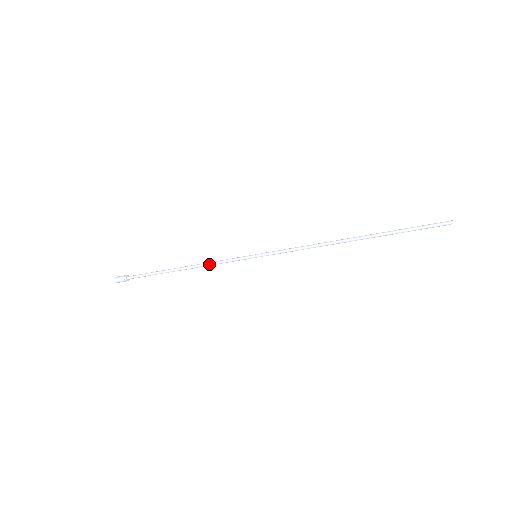
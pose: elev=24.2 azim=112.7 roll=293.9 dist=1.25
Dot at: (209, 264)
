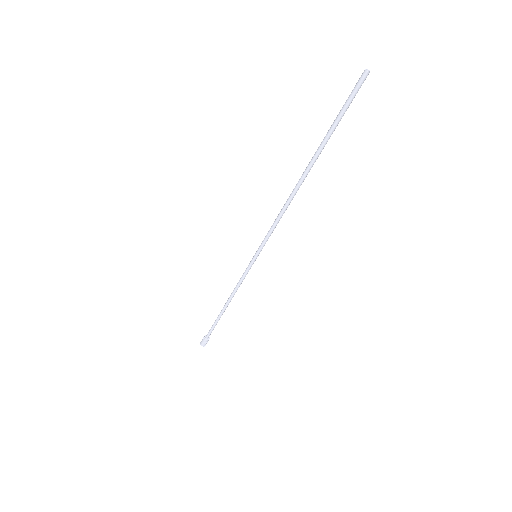
Dot at: (235, 287)
